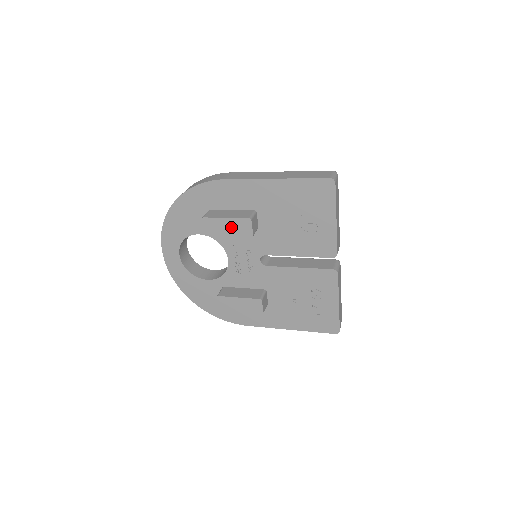
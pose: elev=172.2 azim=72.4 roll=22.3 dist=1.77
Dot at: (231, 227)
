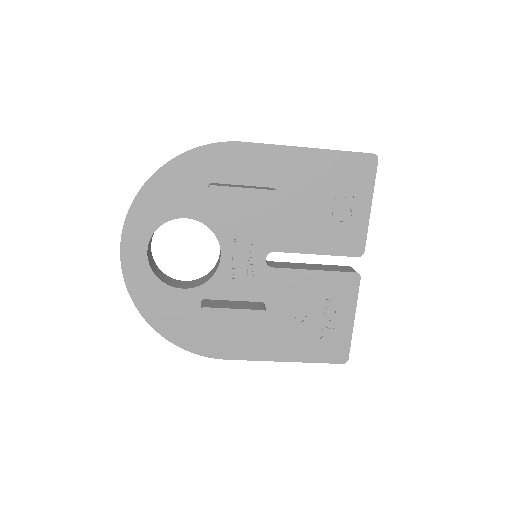
Dot at: (249, 202)
